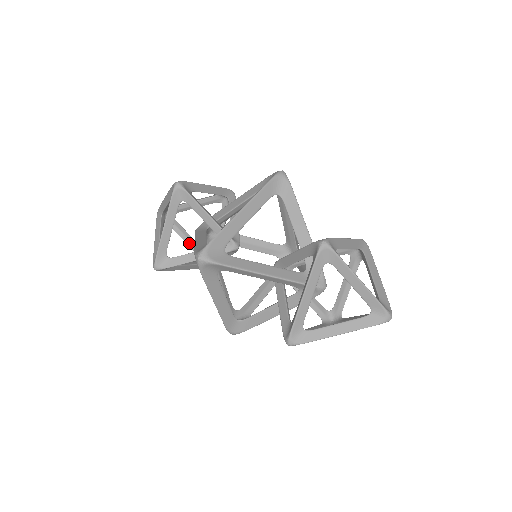
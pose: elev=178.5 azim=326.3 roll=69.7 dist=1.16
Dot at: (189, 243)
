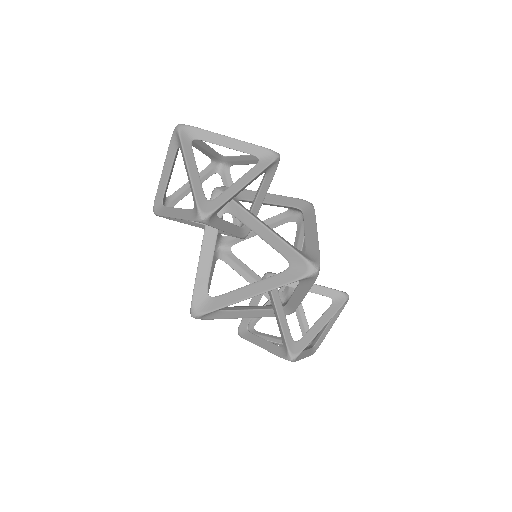
Dot at: (204, 152)
